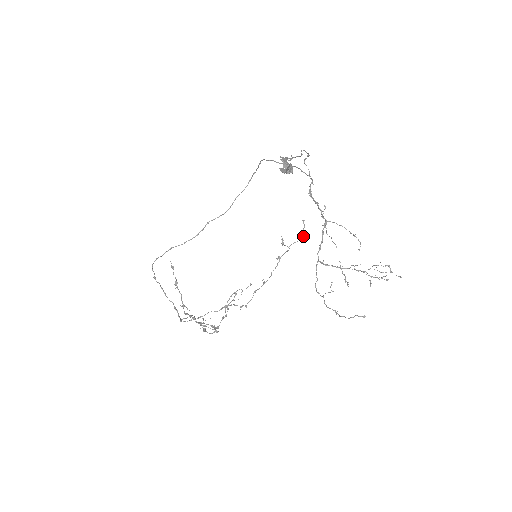
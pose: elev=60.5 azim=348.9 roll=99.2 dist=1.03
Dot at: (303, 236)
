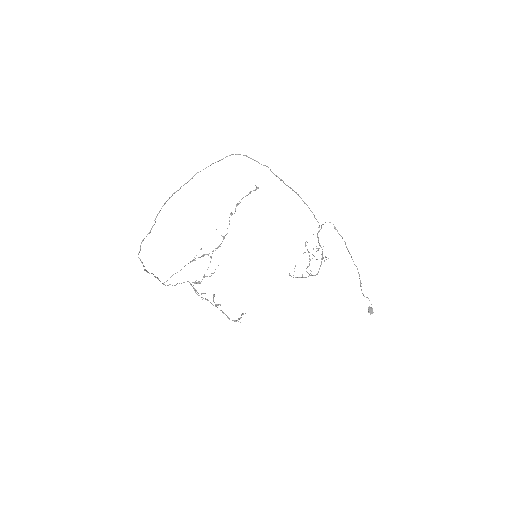
Dot at: (249, 193)
